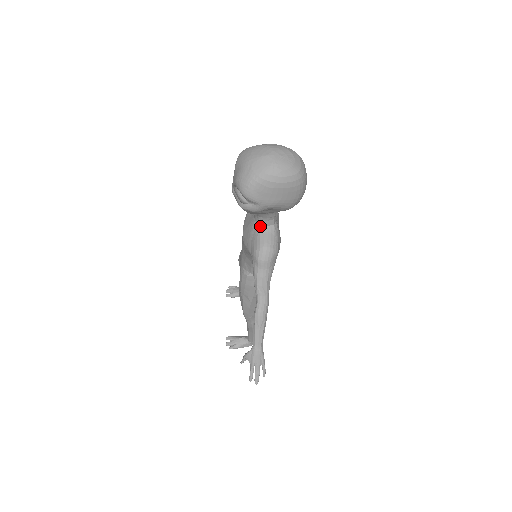
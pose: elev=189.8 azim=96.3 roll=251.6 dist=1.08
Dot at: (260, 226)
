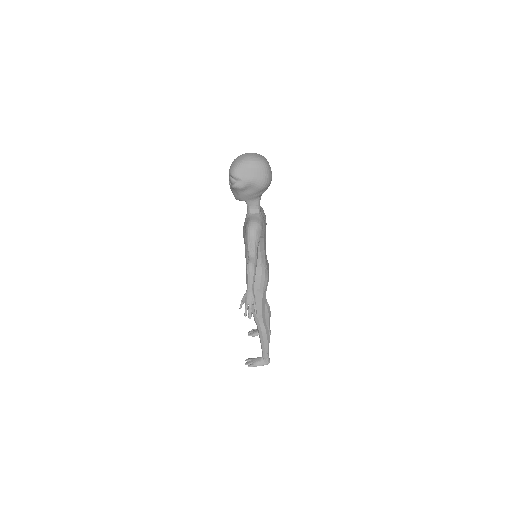
Dot at: (250, 214)
